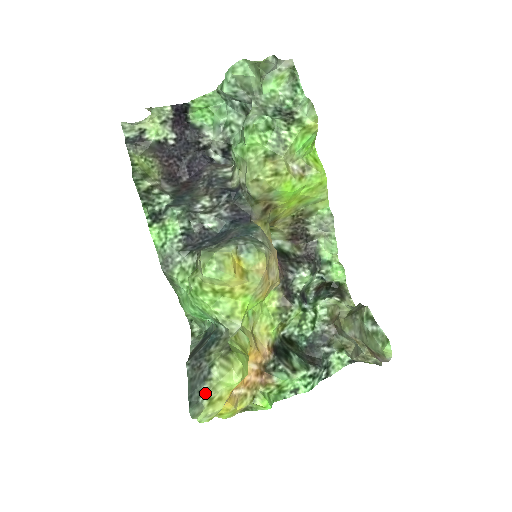
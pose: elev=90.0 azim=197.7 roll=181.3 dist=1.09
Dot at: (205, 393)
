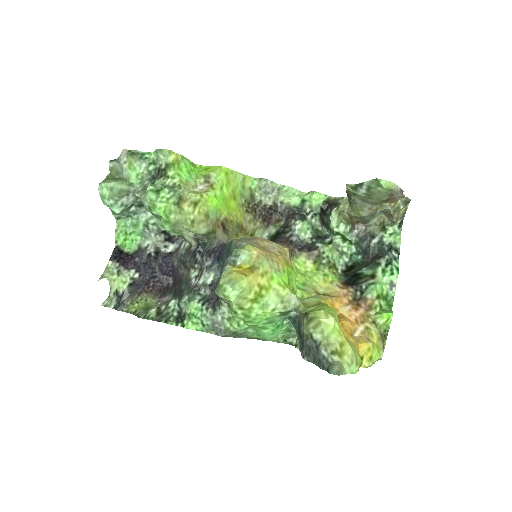
Dot at: (327, 354)
